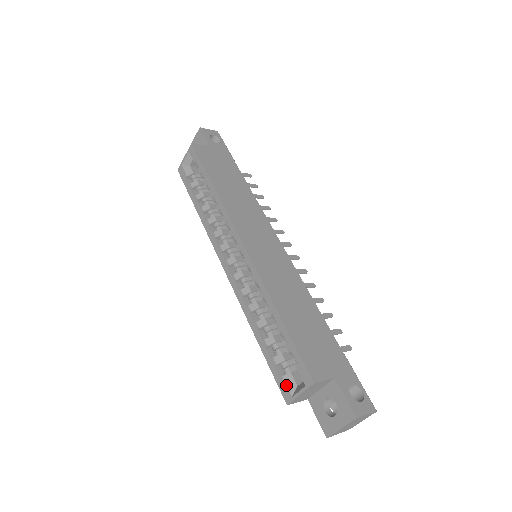
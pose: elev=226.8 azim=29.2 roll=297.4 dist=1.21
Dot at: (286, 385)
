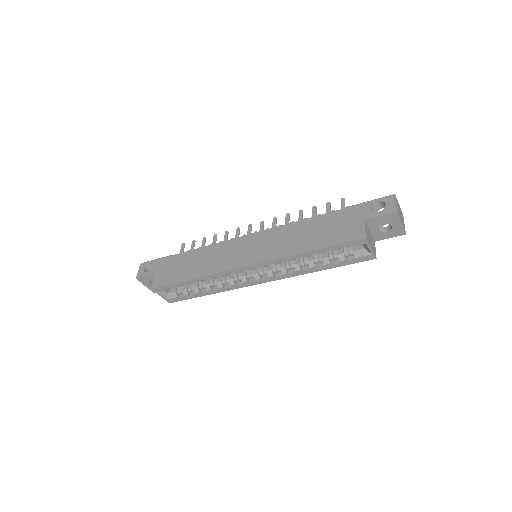
Dot at: (362, 257)
